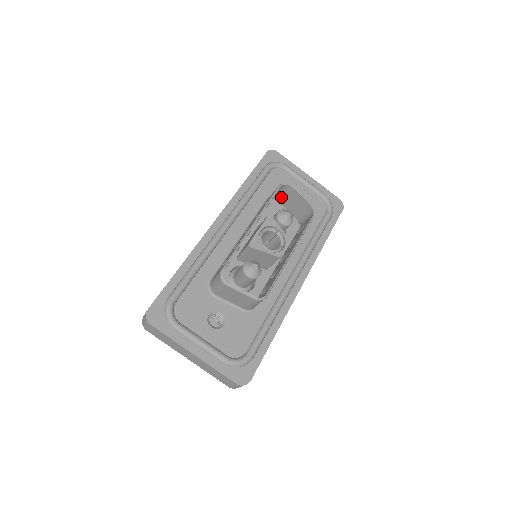
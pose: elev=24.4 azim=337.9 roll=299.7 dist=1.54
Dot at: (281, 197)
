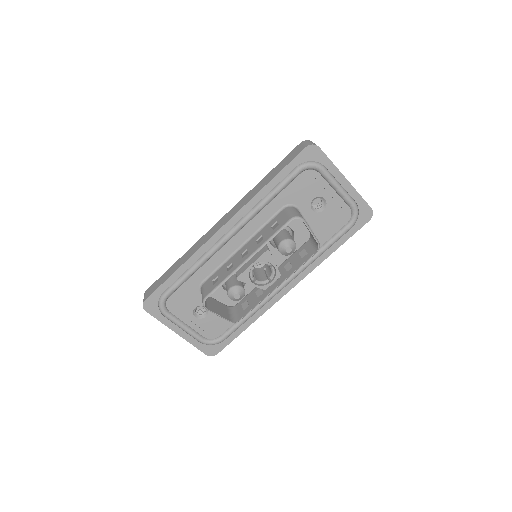
Dot at: occluded
